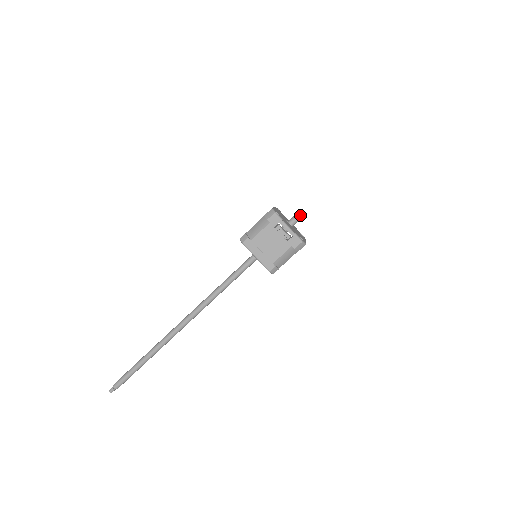
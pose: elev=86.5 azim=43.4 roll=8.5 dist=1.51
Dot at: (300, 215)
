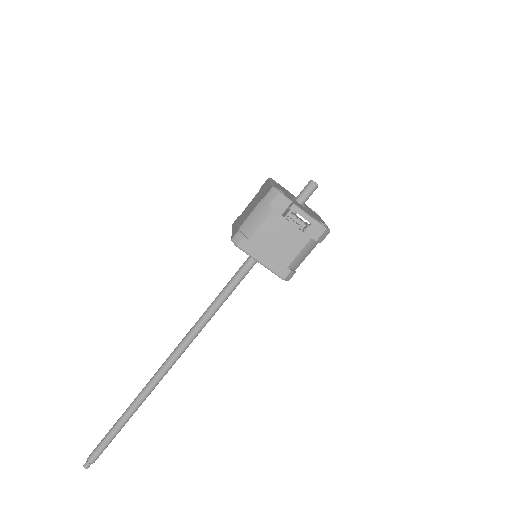
Dot at: (313, 187)
